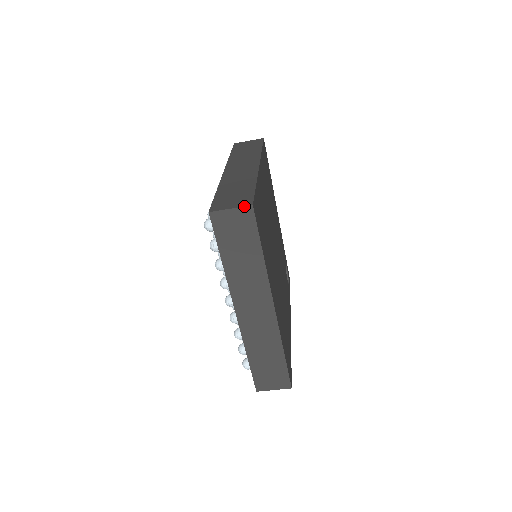
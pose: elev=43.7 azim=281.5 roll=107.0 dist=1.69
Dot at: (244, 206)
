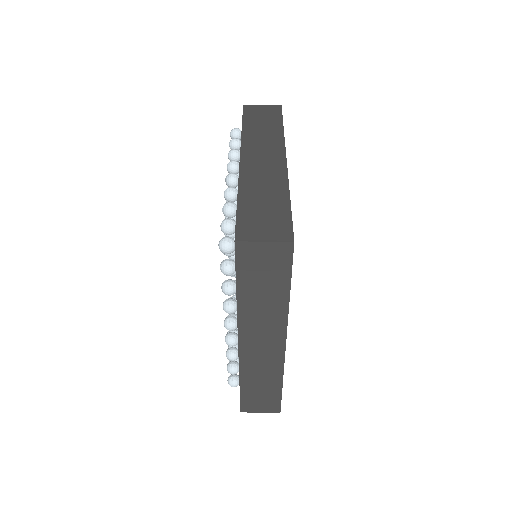
Dot at: (274, 105)
